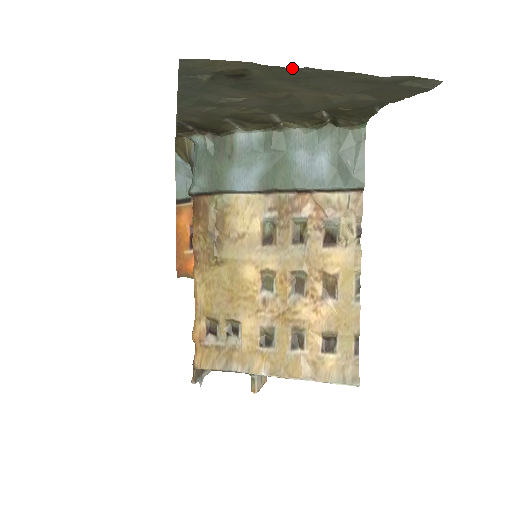
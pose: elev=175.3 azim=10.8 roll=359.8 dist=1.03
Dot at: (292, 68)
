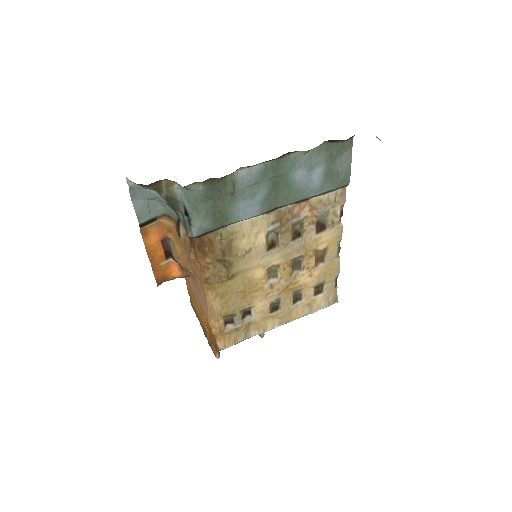
Dot at: occluded
